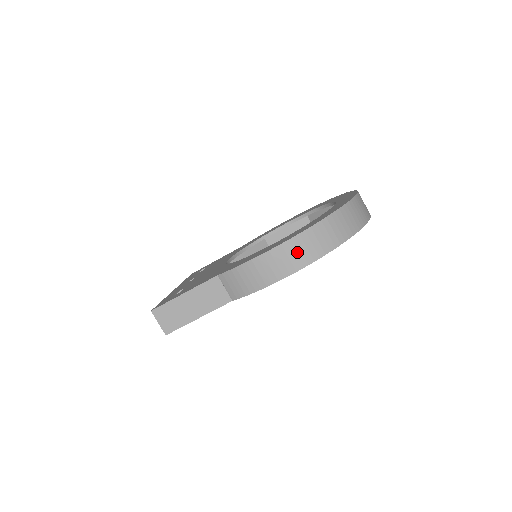
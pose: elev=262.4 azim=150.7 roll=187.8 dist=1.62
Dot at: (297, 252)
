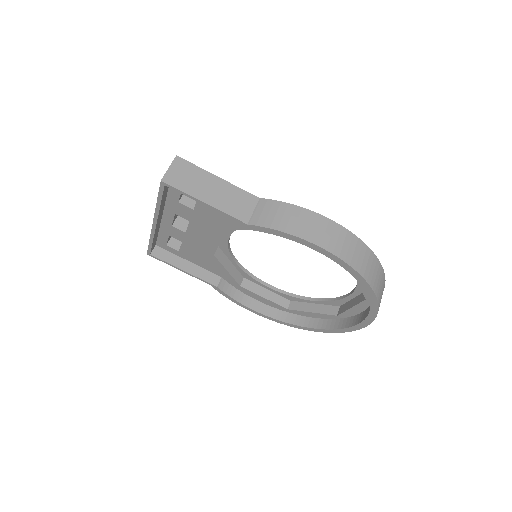
Dot at: (346, 244)
